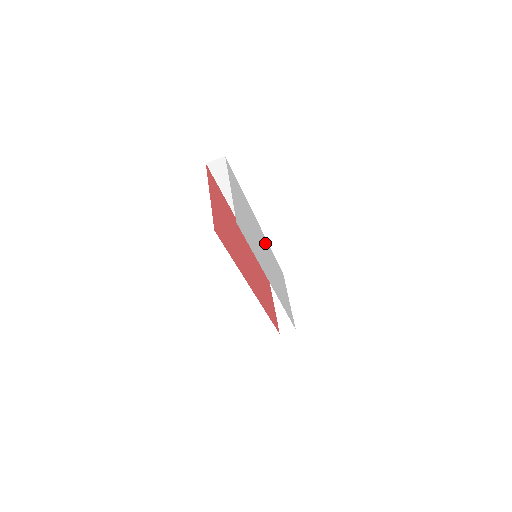
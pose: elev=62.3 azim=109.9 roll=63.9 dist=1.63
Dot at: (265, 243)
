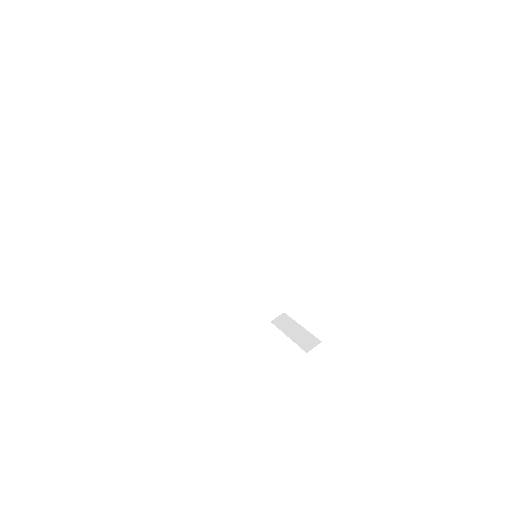
Dot at: occluded
